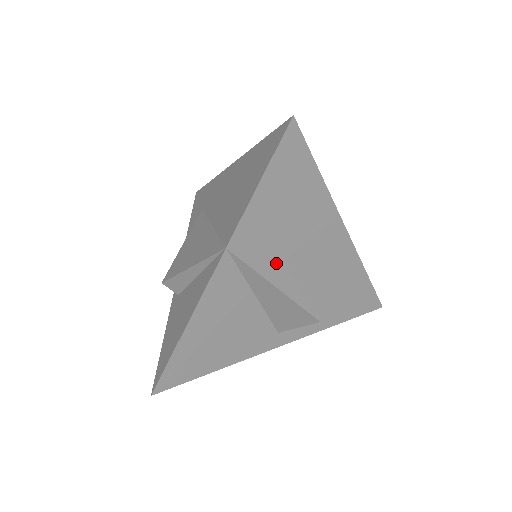
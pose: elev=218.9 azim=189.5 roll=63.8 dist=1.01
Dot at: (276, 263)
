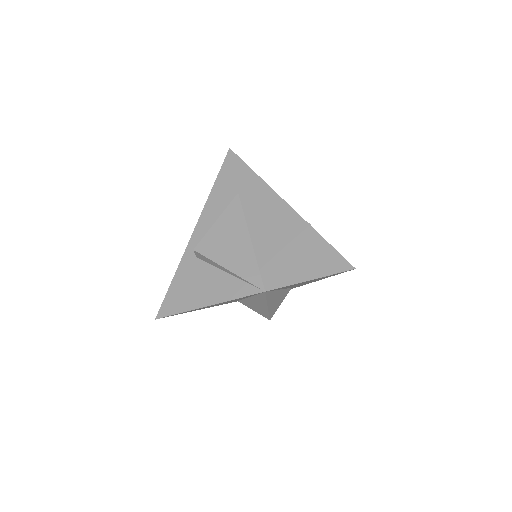
Dot at: (276, 293)
